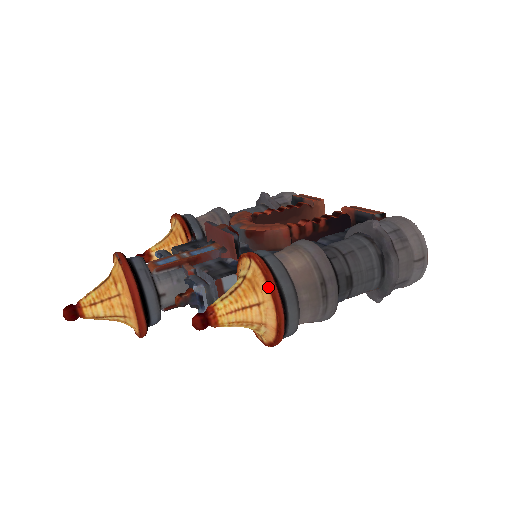
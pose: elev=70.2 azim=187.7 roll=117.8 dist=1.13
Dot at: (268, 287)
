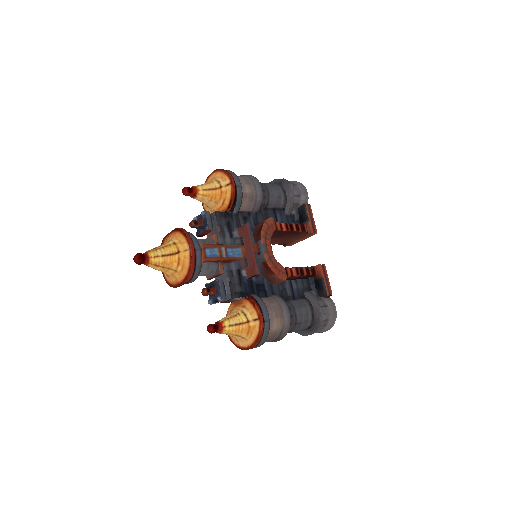
Dot at: (255, 340)
